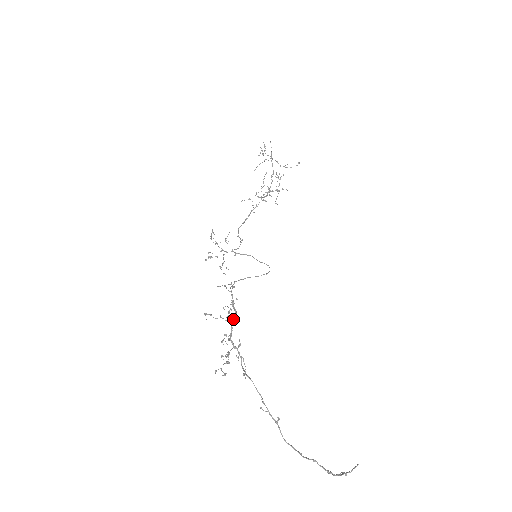
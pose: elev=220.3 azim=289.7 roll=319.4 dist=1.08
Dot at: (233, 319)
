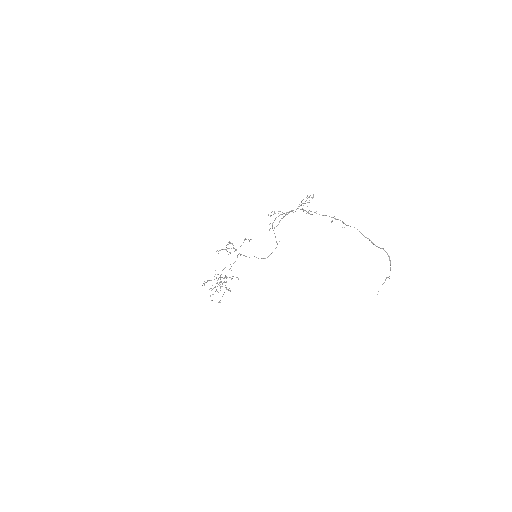
Dot at: occluded
